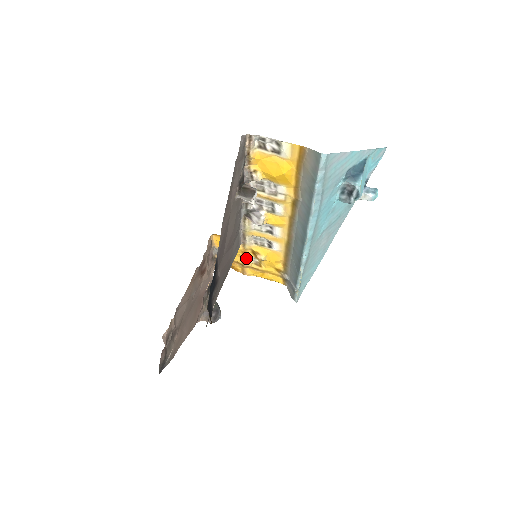
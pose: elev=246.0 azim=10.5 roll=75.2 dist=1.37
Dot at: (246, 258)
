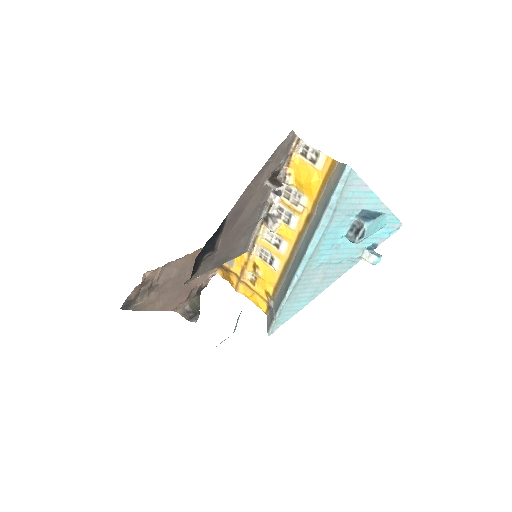
Dot at: (246, 270)
